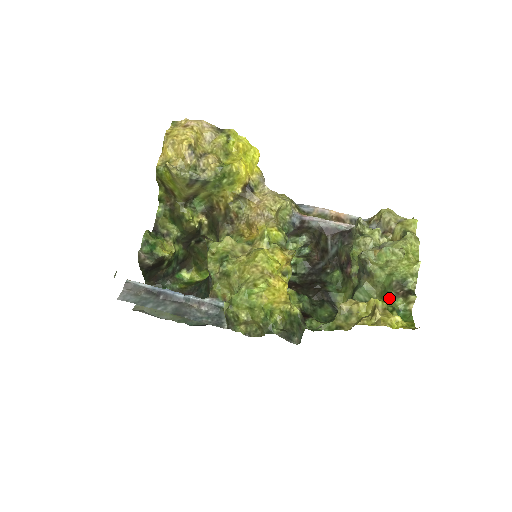
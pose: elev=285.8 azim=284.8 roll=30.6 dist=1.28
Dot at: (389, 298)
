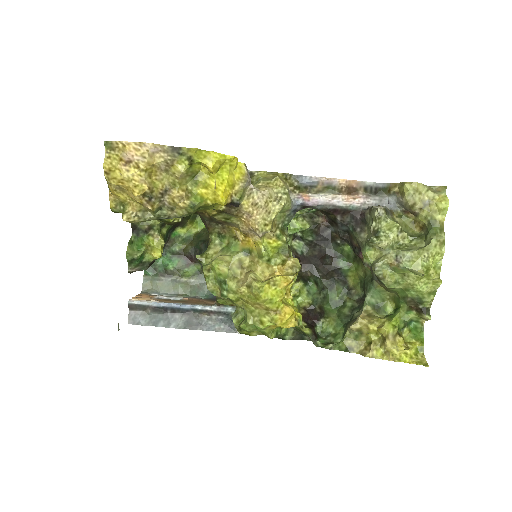
Dot at: (402, 310)
